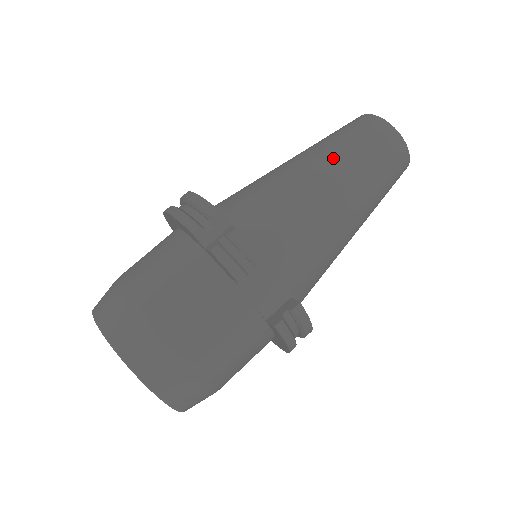
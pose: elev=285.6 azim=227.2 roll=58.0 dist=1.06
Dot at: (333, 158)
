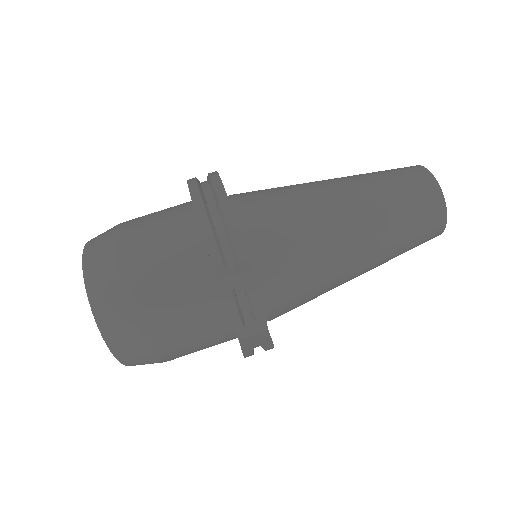
Dot at: (376, 223)
